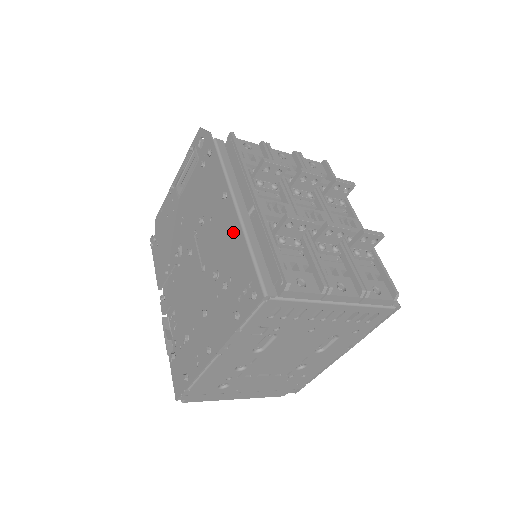
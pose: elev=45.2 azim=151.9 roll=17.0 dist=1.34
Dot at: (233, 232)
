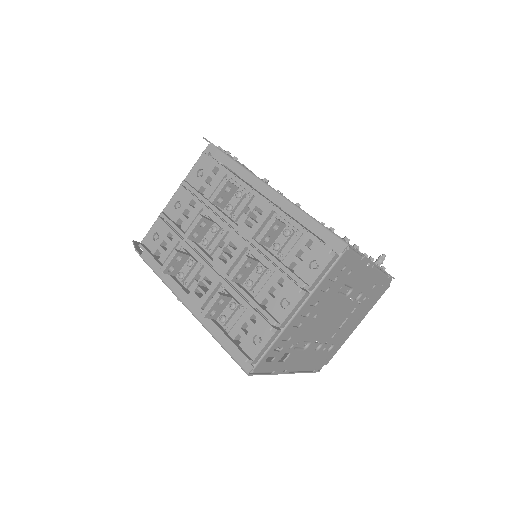
Dot at: occluded
